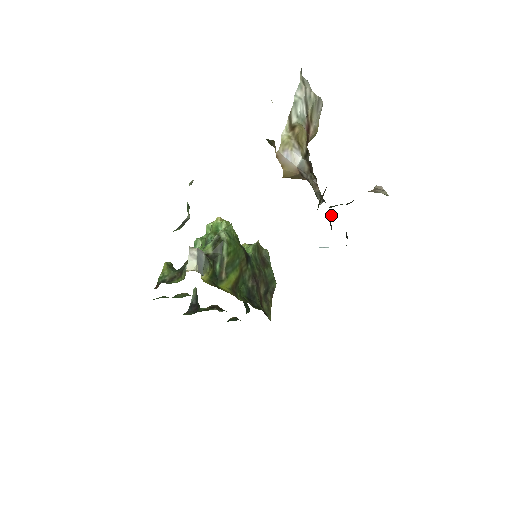
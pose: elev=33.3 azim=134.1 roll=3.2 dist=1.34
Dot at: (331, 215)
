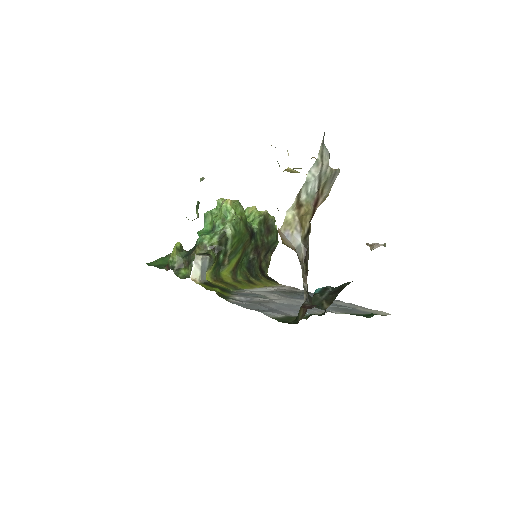
Dot at: occluded
